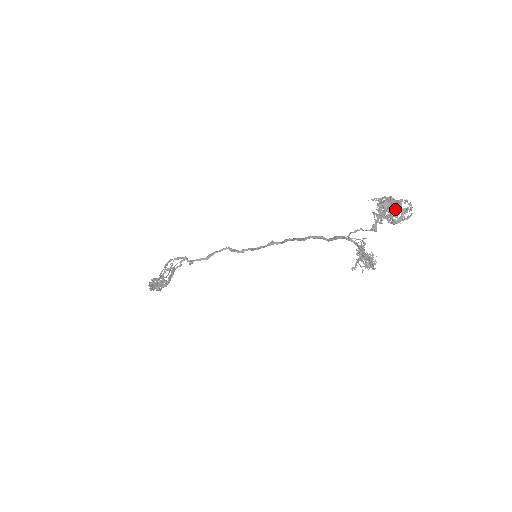
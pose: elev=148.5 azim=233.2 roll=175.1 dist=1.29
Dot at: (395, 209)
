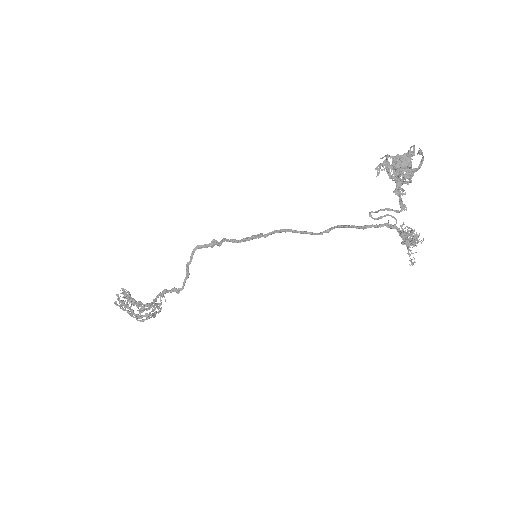
Dot at: occluded
